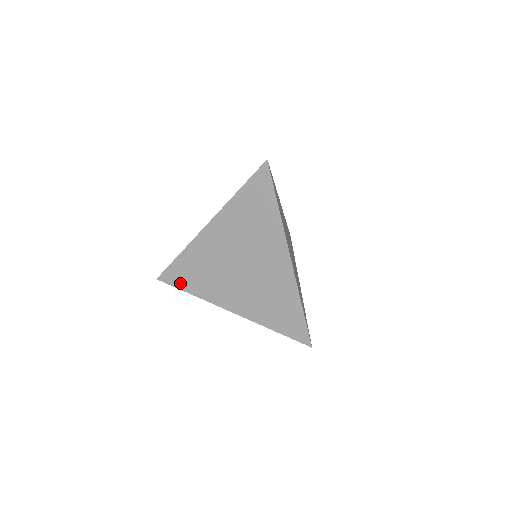
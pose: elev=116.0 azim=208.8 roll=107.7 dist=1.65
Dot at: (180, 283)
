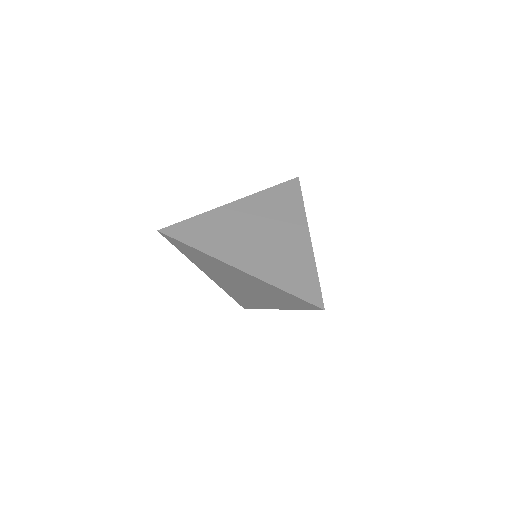
Dot at: (186, 238)
